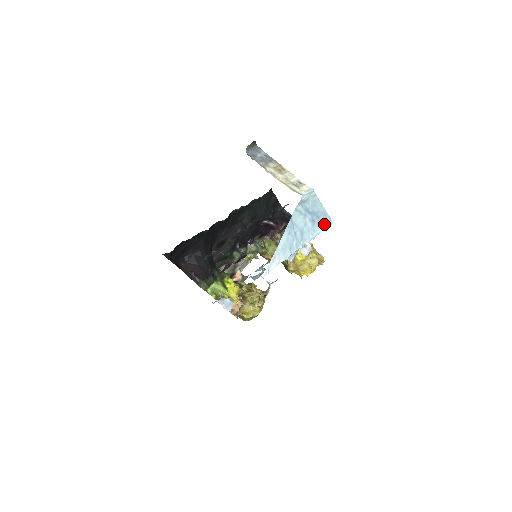
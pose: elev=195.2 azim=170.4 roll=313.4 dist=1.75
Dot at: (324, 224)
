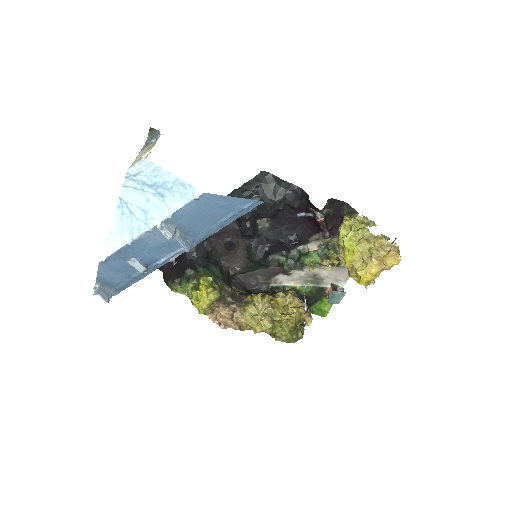
Dot at: (185, 196)
